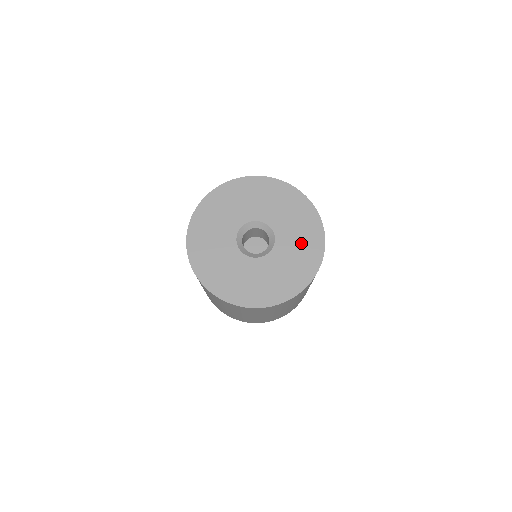
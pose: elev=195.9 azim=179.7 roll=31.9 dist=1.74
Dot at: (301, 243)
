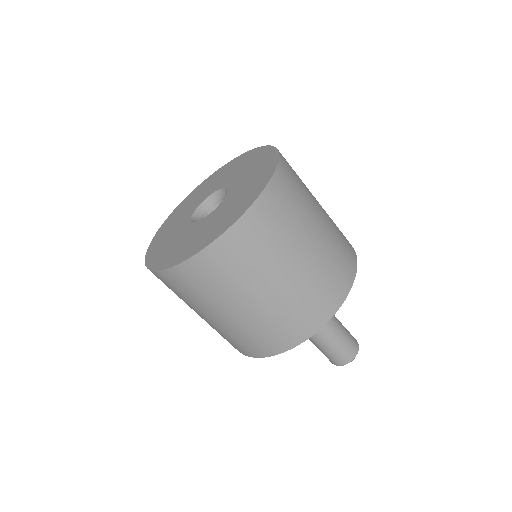
Dot at: (244, 166)
